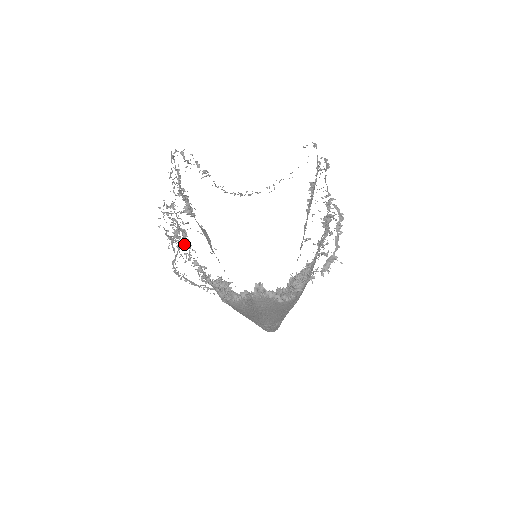
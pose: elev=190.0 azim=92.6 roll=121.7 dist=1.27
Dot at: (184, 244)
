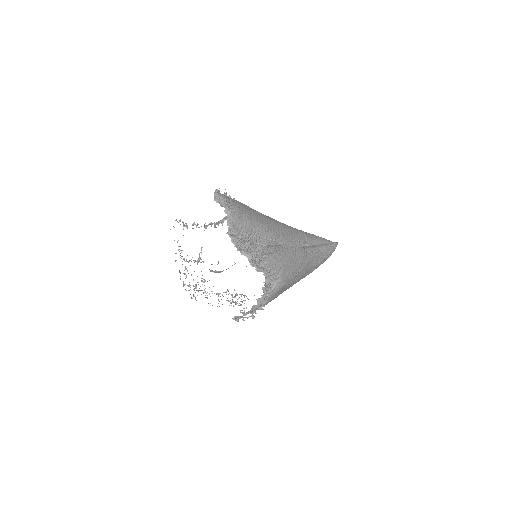
Dot at: occluded
